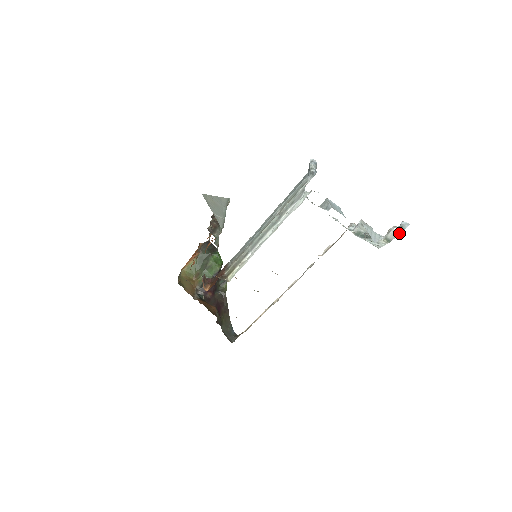
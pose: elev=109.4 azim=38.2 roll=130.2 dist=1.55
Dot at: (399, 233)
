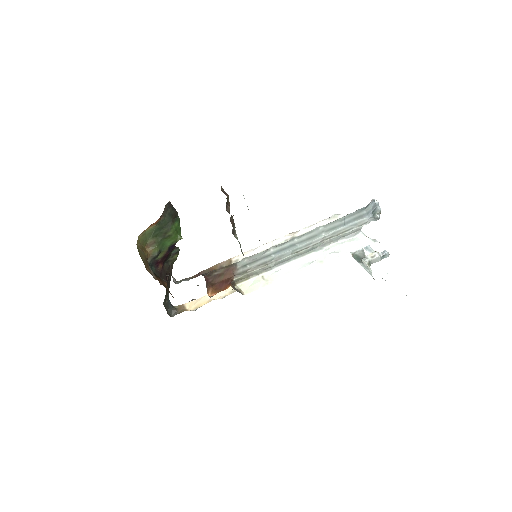
Dot at: (380, 260)
